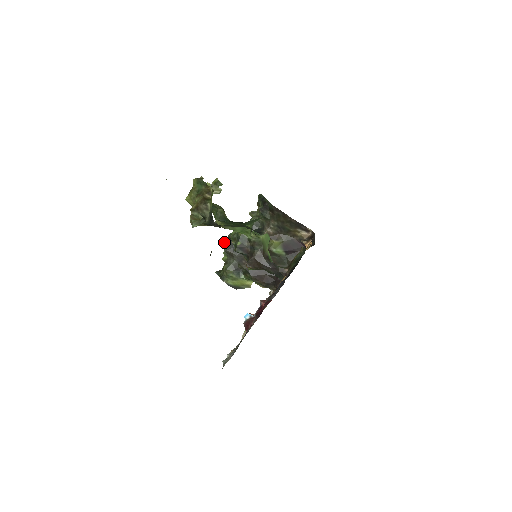
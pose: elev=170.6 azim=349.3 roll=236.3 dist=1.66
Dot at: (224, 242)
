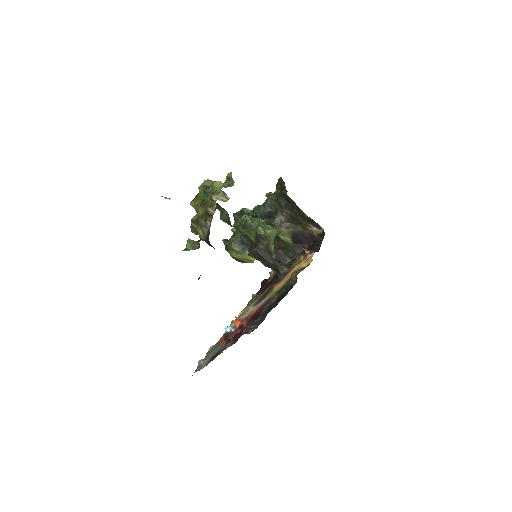
Dot at: (235, 216)
